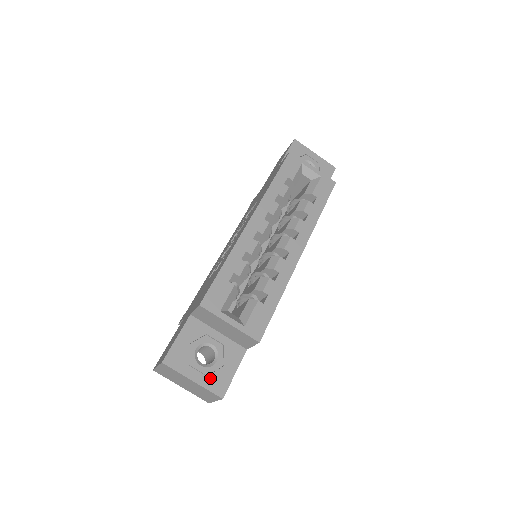
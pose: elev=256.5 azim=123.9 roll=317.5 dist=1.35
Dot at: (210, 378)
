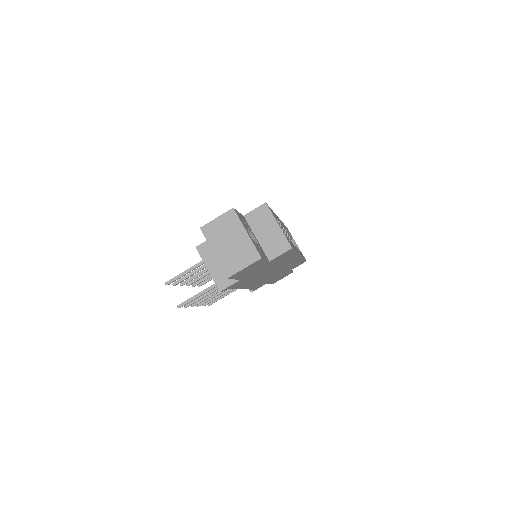
Dot at: (255, 244)
